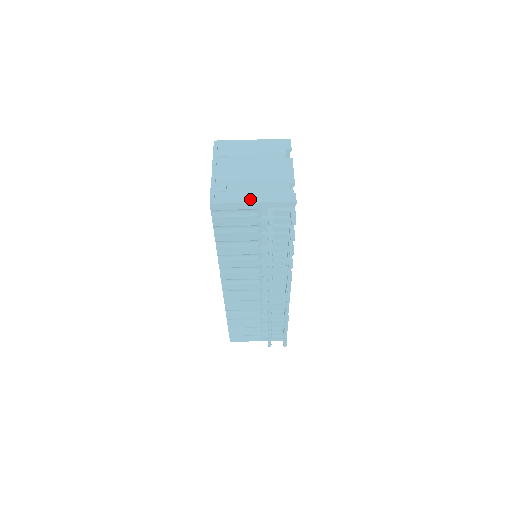
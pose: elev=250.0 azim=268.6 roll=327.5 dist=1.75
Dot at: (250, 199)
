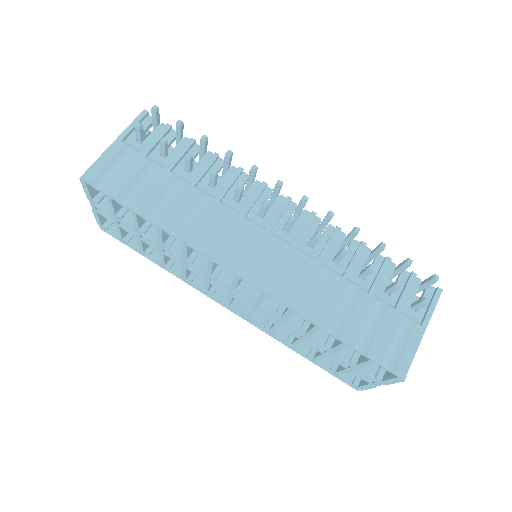
Dot at: (112, 147)
